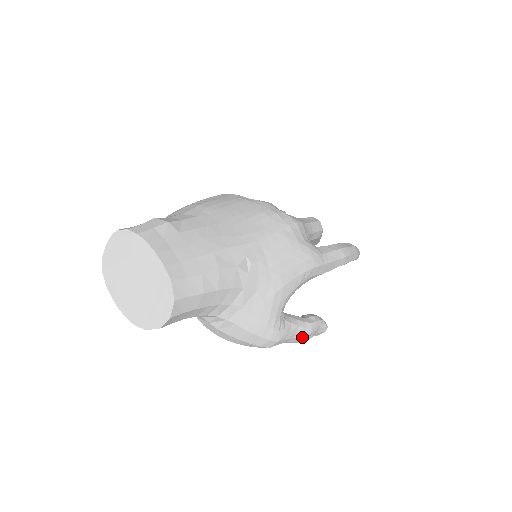
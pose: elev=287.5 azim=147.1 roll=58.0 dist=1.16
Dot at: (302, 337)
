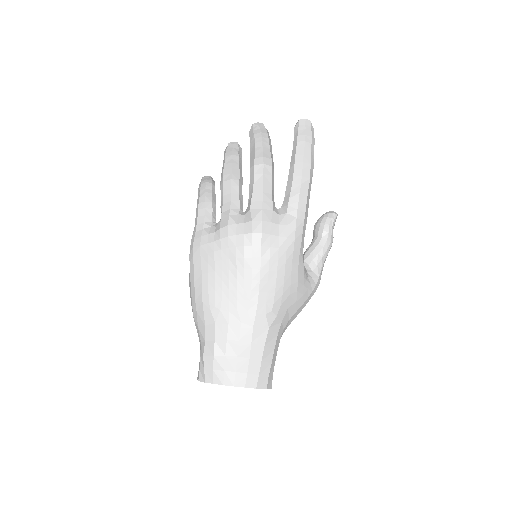
Dot at: occluded
